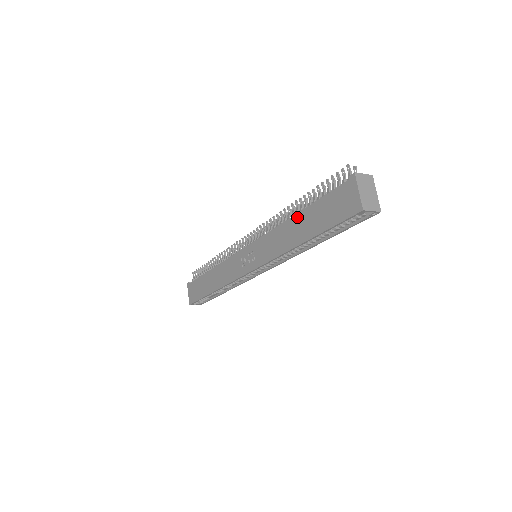
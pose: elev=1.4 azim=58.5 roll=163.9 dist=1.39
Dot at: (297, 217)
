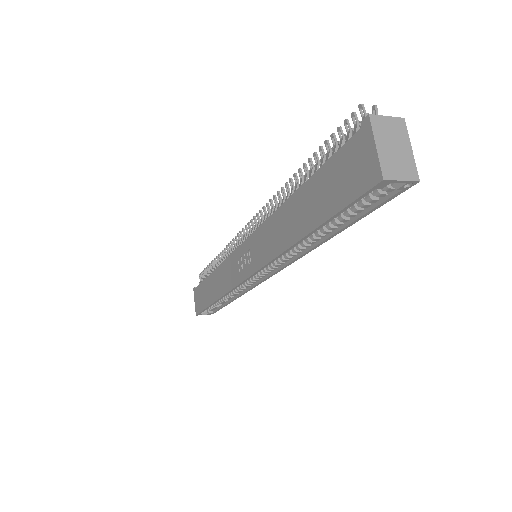
Dot at: (294, 198)
